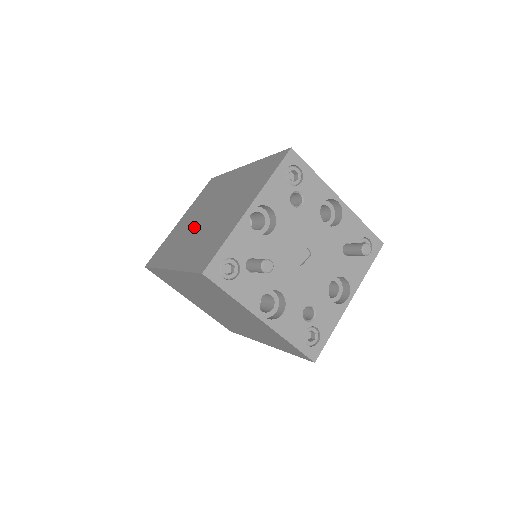
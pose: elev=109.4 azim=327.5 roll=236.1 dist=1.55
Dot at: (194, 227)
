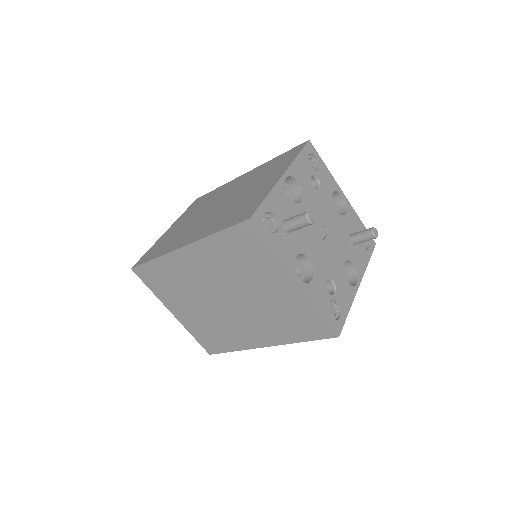
Dot at: (200, 218)
